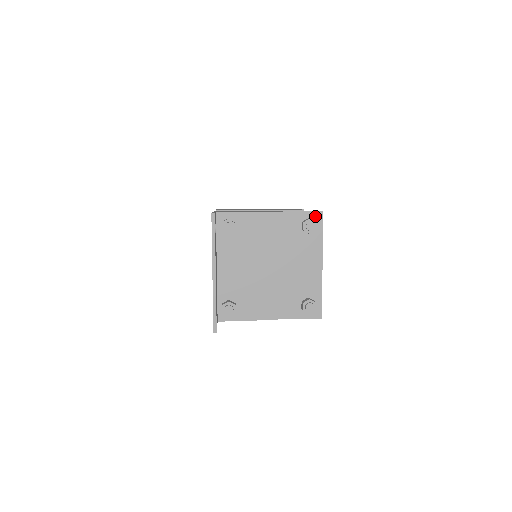
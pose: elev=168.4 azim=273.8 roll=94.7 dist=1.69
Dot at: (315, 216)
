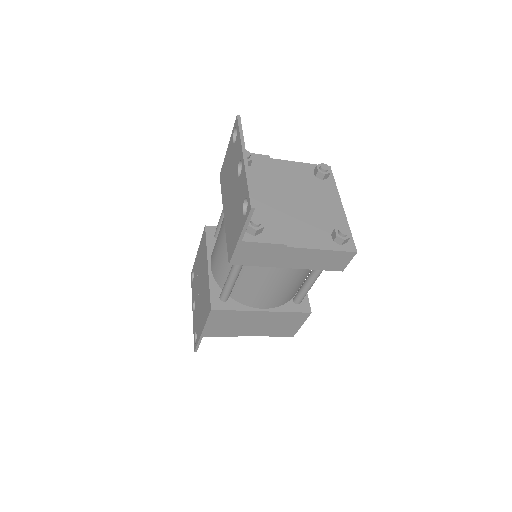
Dot at: occluded
